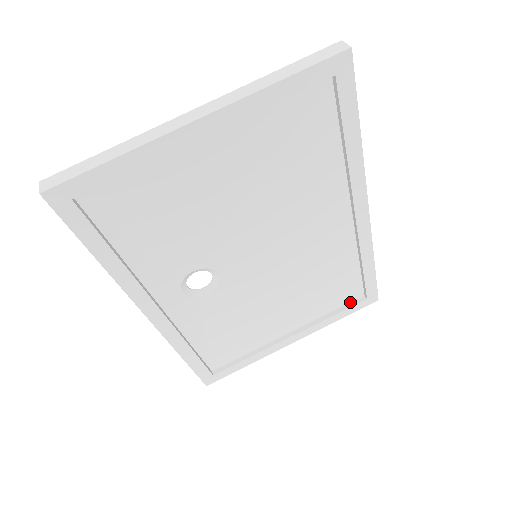
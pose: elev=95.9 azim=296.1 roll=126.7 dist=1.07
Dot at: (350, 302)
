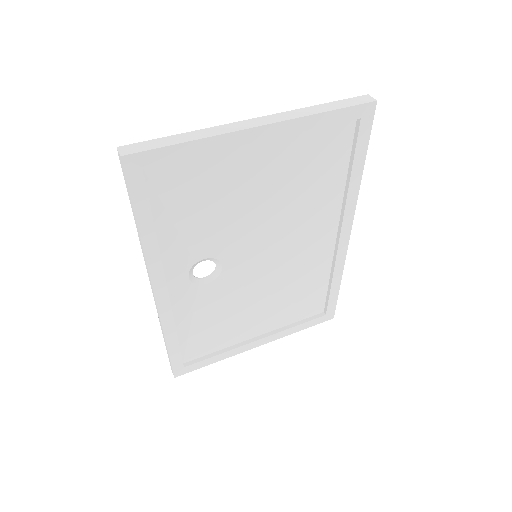
Dot at: (311, 316)
